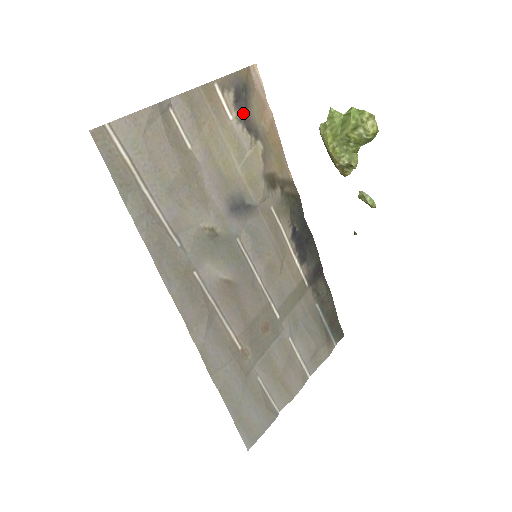
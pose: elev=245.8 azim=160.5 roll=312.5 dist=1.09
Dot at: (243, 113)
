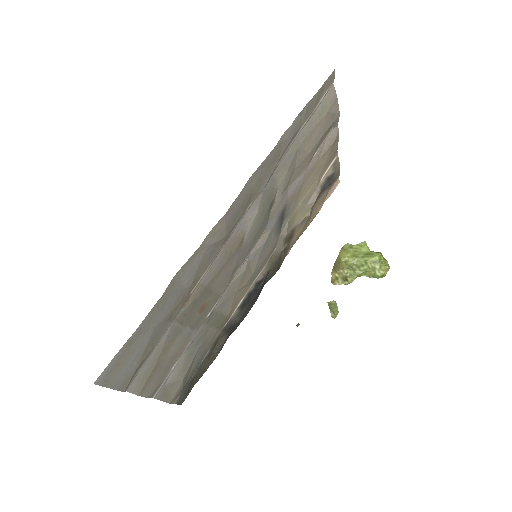
Dot at: (325, 187)
